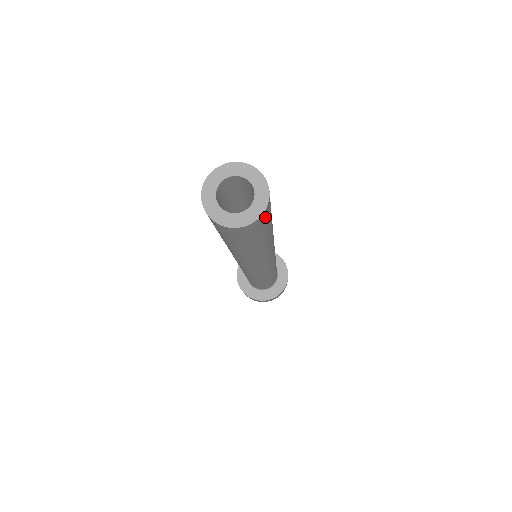
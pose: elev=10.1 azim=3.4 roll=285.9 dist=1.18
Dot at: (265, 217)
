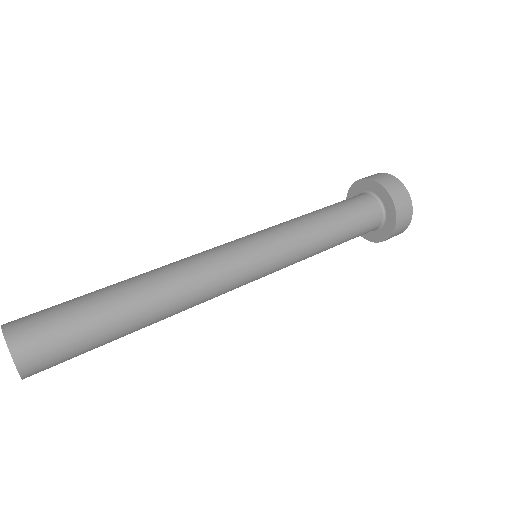
Dot at: (43, 370)
